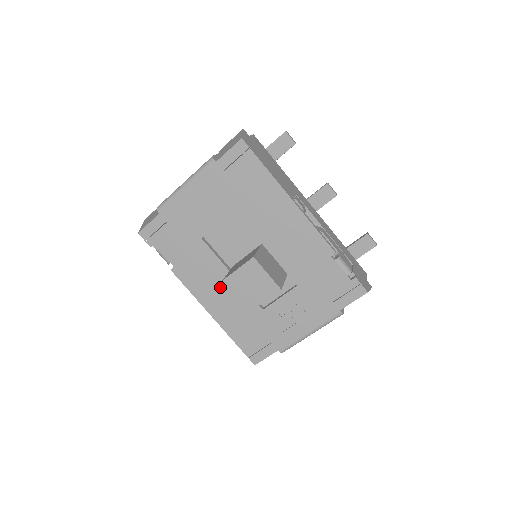
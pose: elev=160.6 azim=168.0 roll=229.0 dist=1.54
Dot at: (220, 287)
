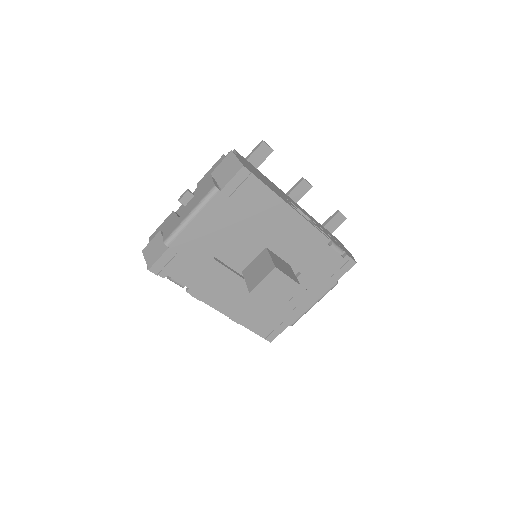
Dot at: (235, 293)
